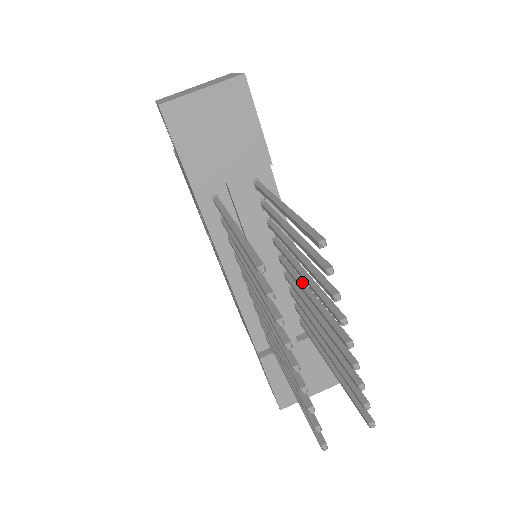
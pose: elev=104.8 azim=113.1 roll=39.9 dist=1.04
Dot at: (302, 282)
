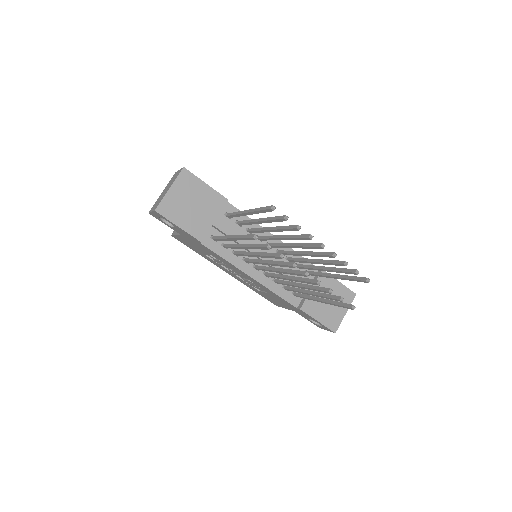
Dot at: (286, 244)
